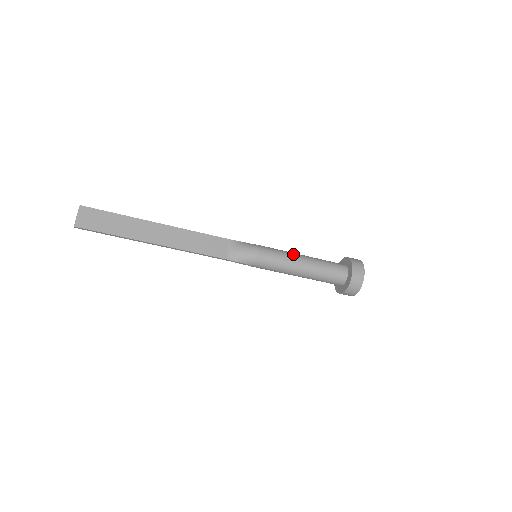
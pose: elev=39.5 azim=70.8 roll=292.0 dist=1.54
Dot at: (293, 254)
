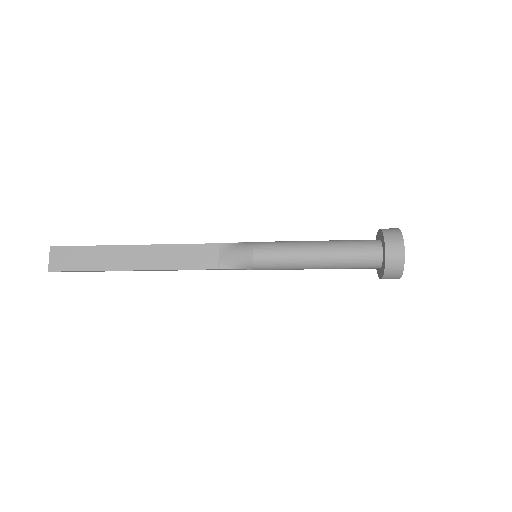
Dot at: (301, 244)
